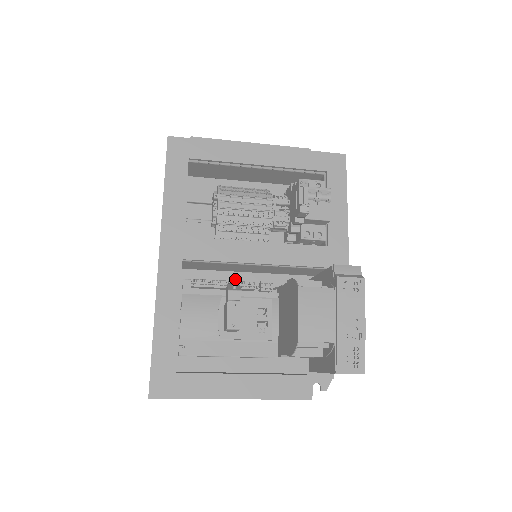
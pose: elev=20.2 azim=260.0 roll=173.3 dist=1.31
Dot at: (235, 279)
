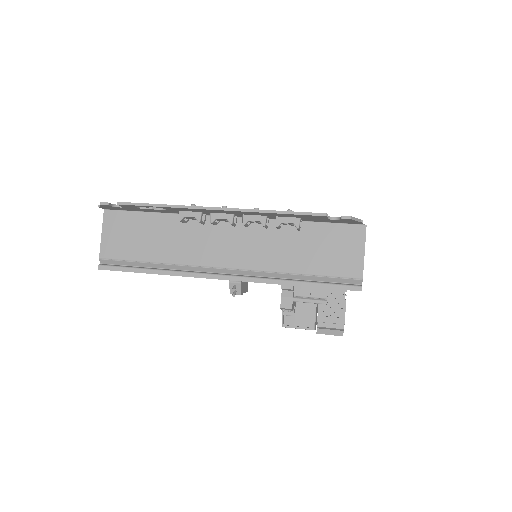
Dot at: (234, 290)
